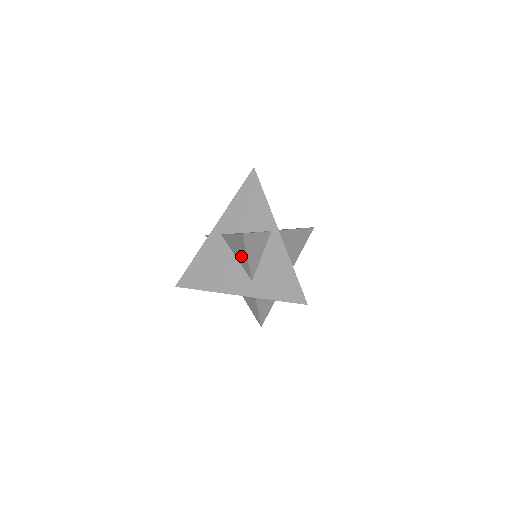
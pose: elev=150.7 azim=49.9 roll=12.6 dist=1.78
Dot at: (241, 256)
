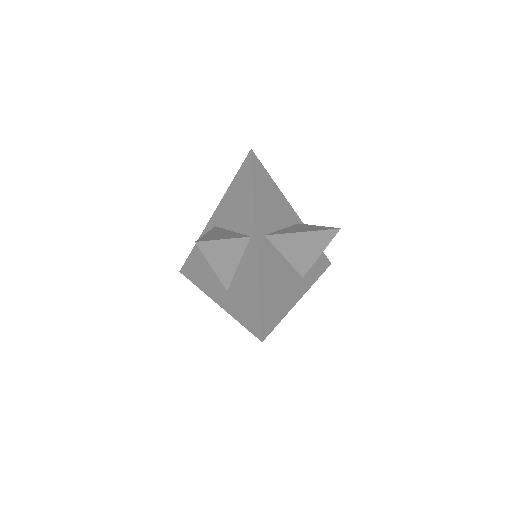
Dot at: occluded
